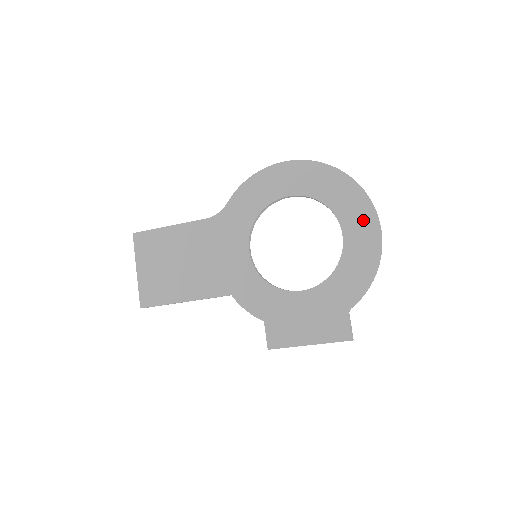
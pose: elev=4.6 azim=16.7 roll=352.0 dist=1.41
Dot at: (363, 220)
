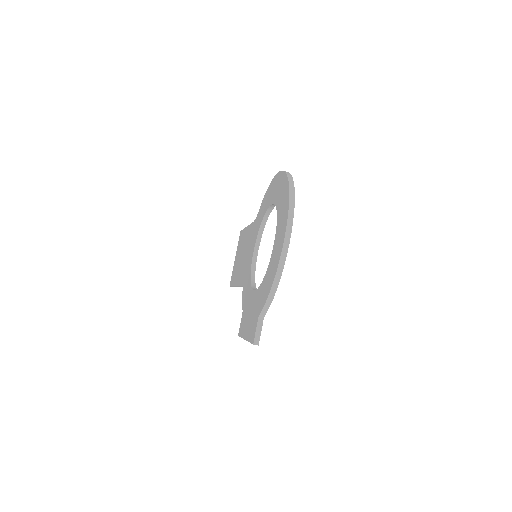
Dot at: (282, 229)
